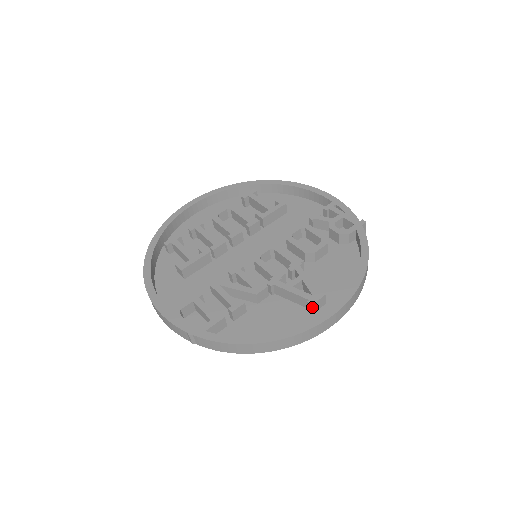
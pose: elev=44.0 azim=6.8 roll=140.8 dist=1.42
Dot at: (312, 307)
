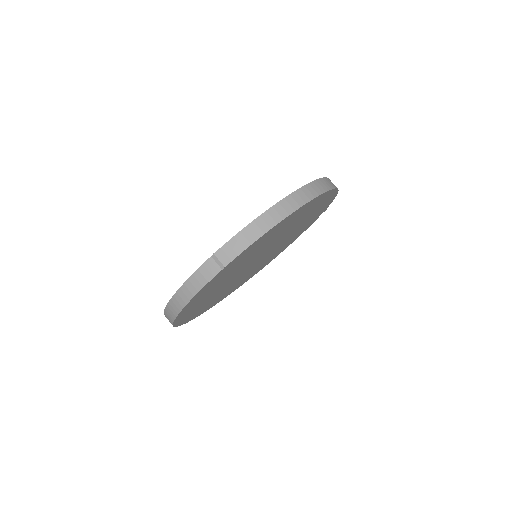
Dot at: occluded
